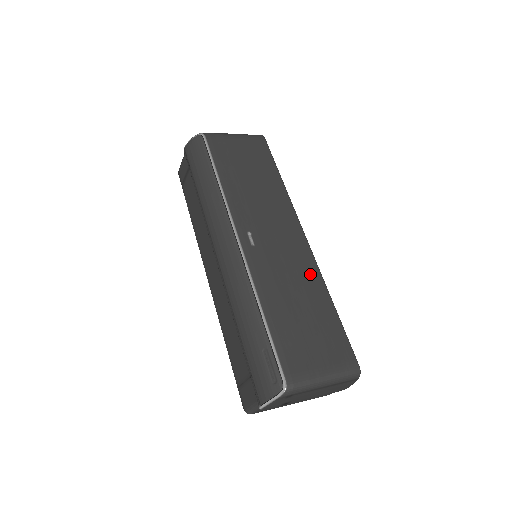
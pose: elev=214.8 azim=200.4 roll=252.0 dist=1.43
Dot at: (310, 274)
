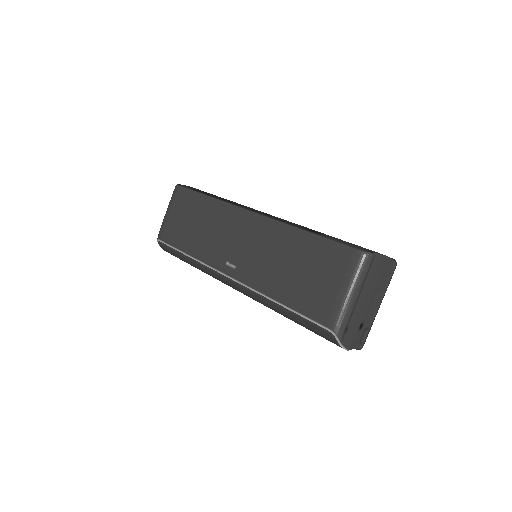
Dot at: (276, 235)
